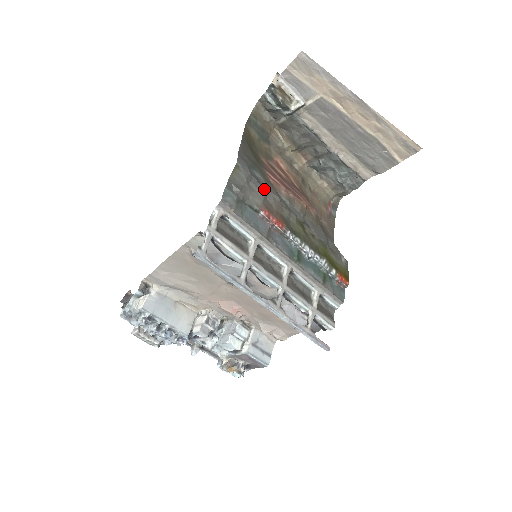
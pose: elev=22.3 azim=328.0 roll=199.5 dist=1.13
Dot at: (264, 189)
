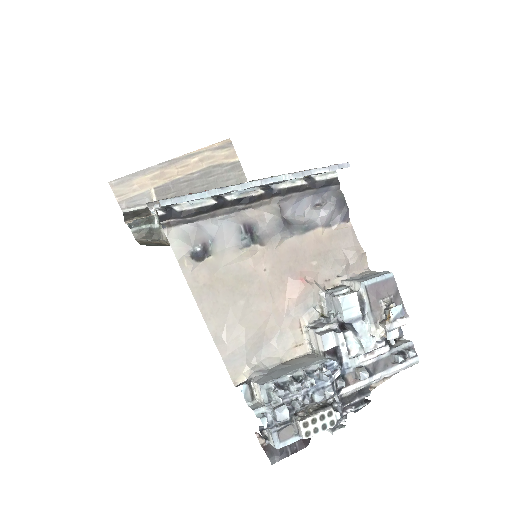
Dot at: occluded
